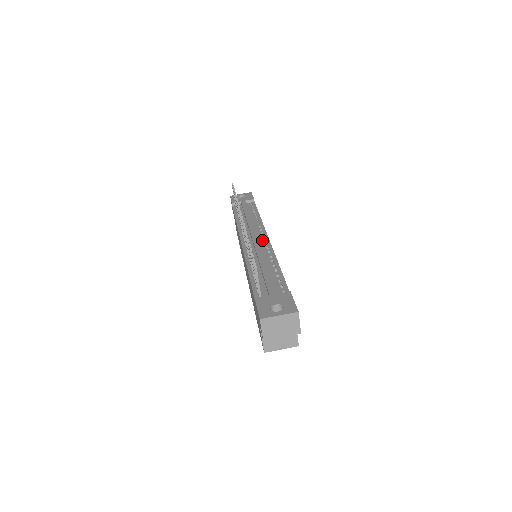
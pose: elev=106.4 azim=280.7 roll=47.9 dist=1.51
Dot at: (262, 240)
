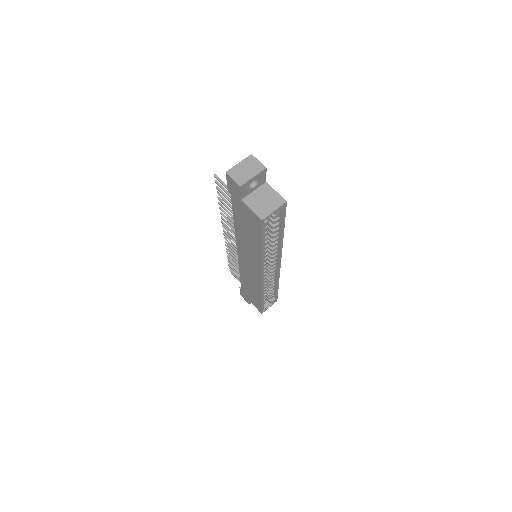
Dot at: occluded
